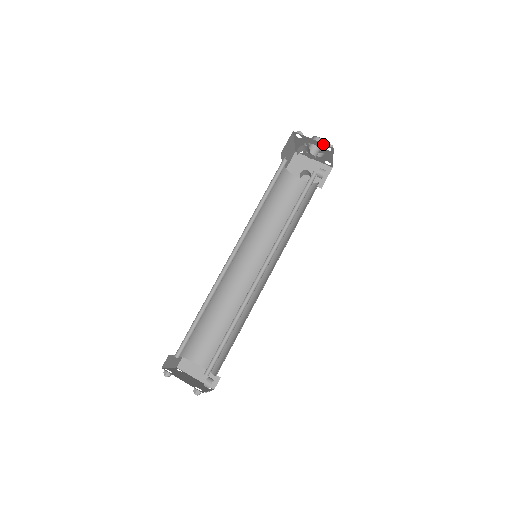
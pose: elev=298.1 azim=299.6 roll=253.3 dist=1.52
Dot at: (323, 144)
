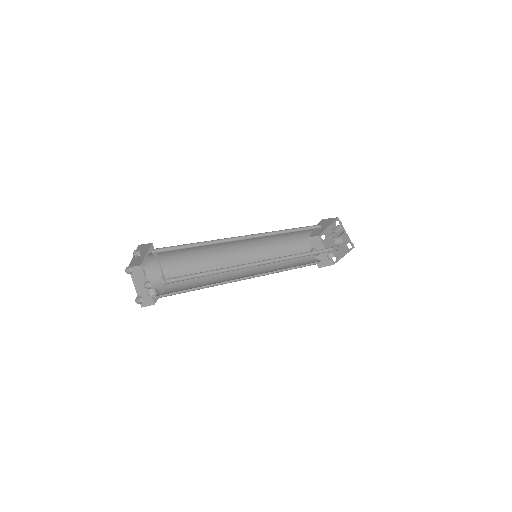
Dot at: (350, 240)
